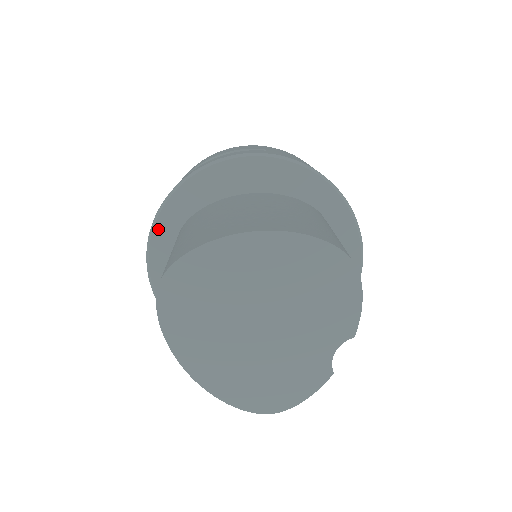
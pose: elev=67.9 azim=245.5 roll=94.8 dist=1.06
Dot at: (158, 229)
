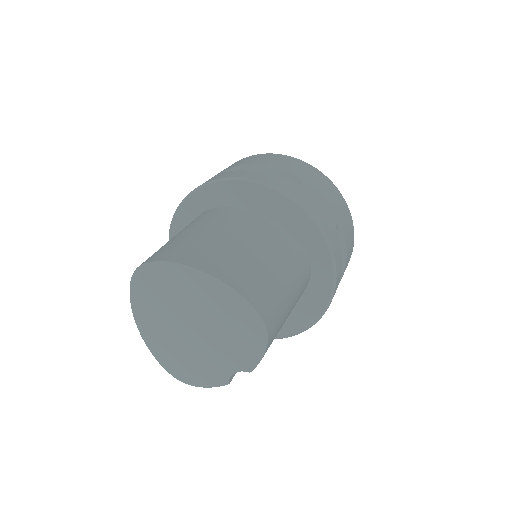
Dot at: (187, 204)
